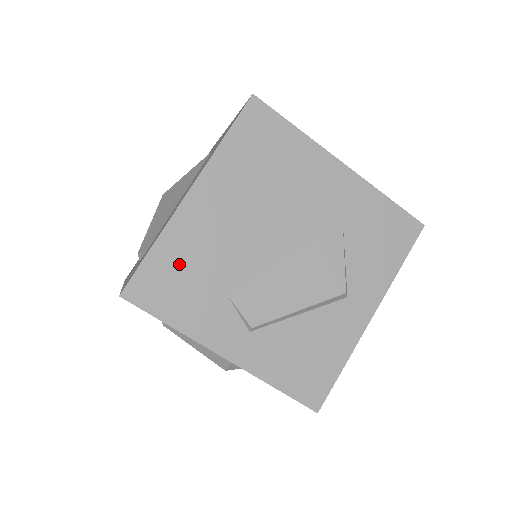
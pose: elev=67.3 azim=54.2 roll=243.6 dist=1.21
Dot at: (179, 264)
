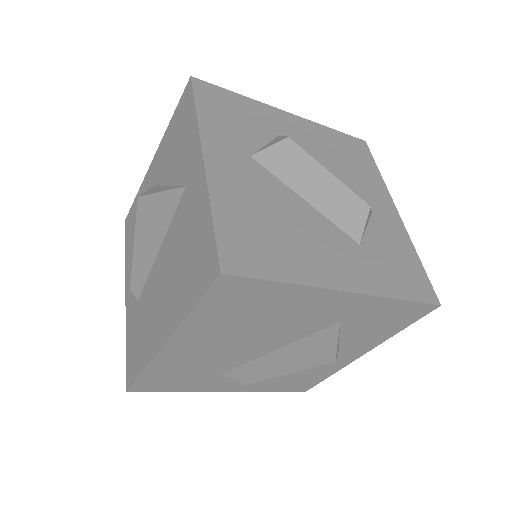
Dot at: (172, 373)
